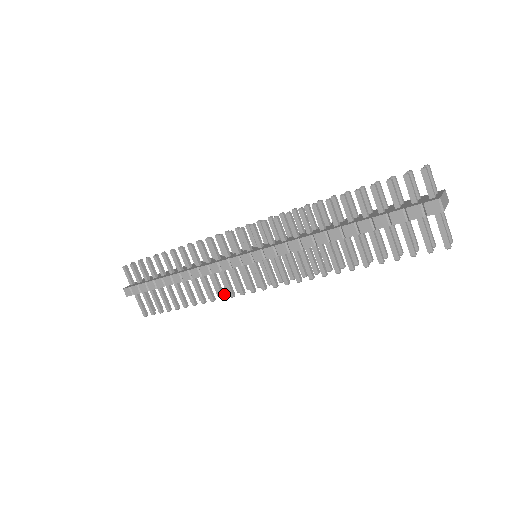
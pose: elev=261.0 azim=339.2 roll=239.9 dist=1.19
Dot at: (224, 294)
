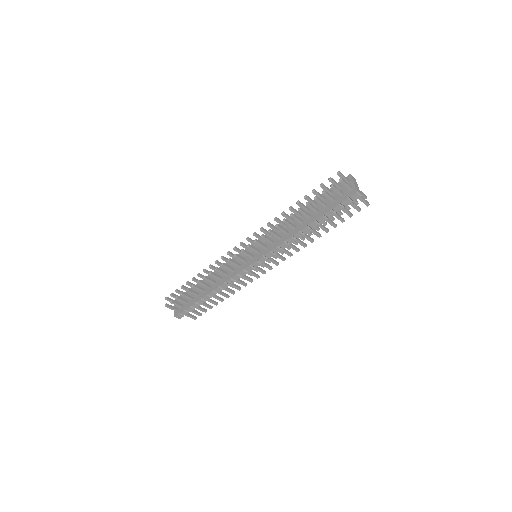
Dot at: (245, 283)
